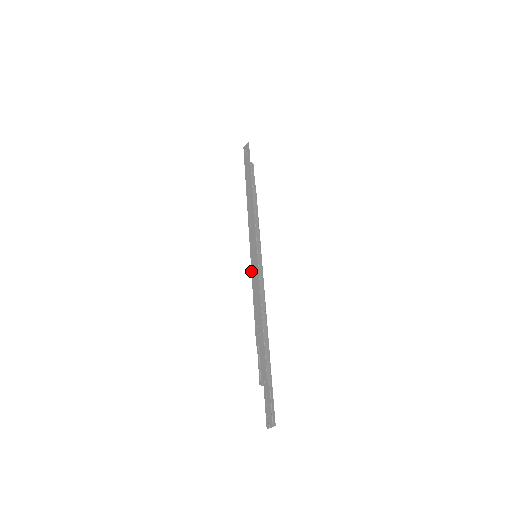
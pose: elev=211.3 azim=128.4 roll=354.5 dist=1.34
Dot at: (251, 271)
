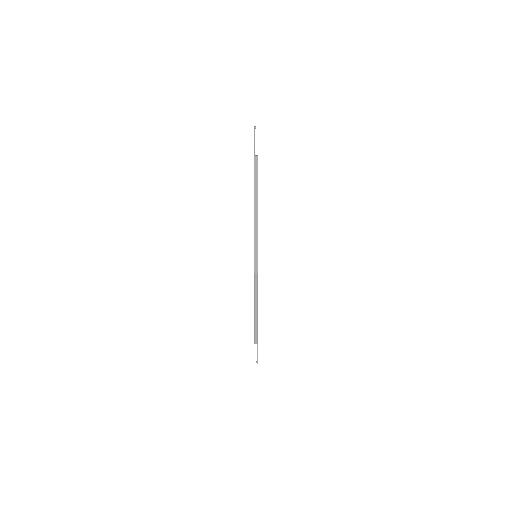
Dot at: occluded
